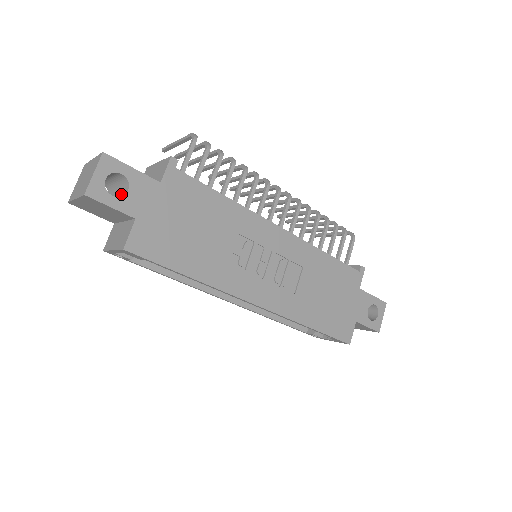
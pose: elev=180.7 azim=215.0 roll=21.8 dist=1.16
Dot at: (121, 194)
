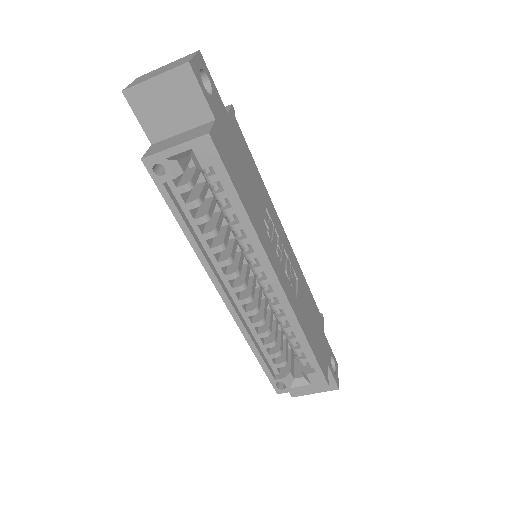
Dot at: occluded
